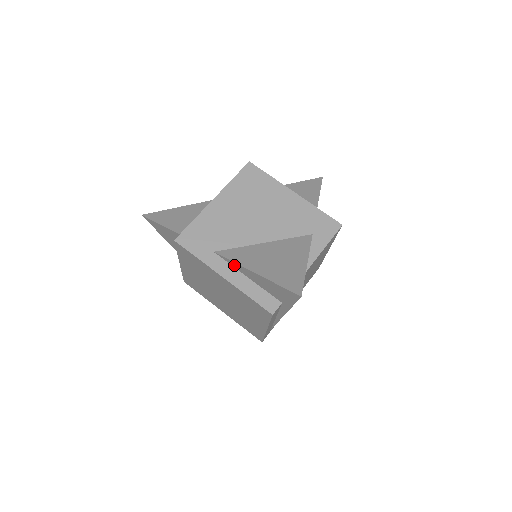
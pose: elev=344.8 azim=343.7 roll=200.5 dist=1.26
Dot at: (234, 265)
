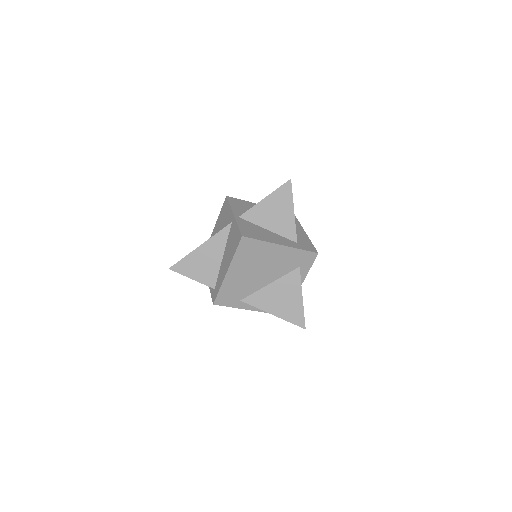
Dot at: (256, 305)
